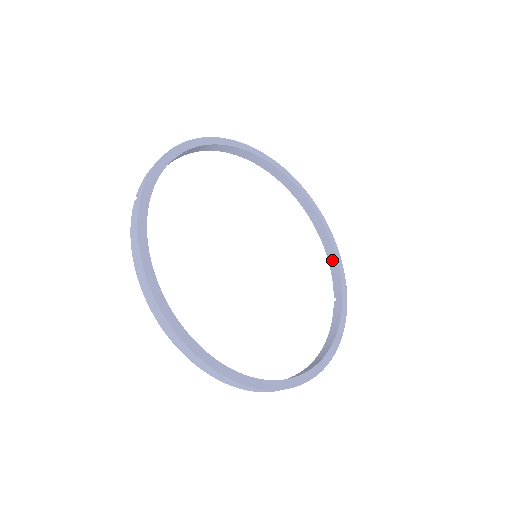
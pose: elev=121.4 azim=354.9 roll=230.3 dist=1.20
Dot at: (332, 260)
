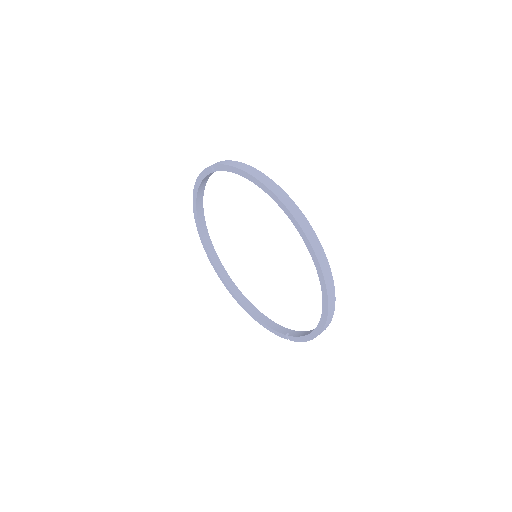
Dot at: (268, 322)
